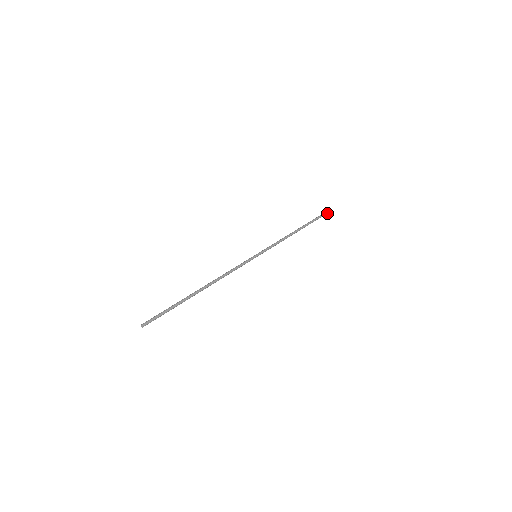
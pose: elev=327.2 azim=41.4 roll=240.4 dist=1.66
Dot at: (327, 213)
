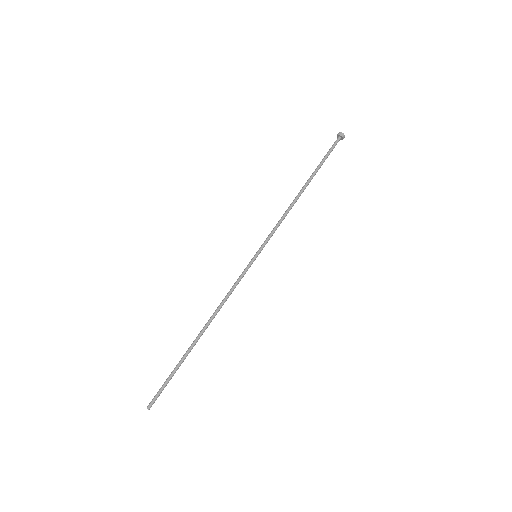
Dot at: (341, 138)
